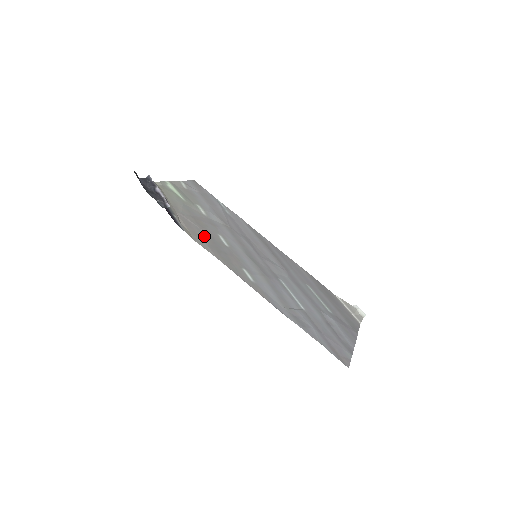
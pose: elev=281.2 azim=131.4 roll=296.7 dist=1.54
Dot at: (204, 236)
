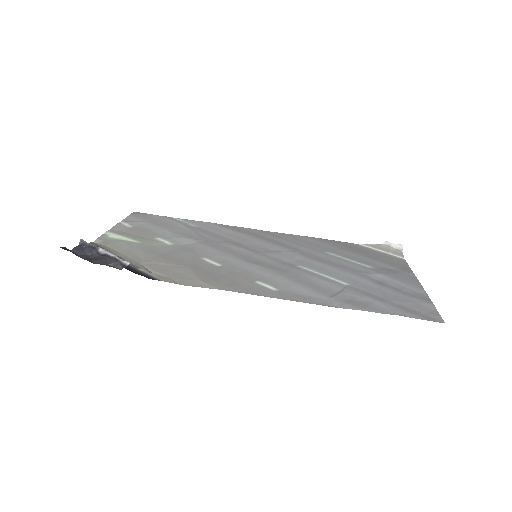
Dot at: (188, 272)
